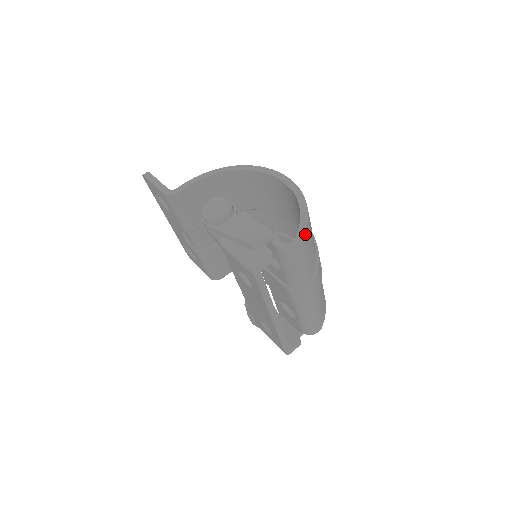
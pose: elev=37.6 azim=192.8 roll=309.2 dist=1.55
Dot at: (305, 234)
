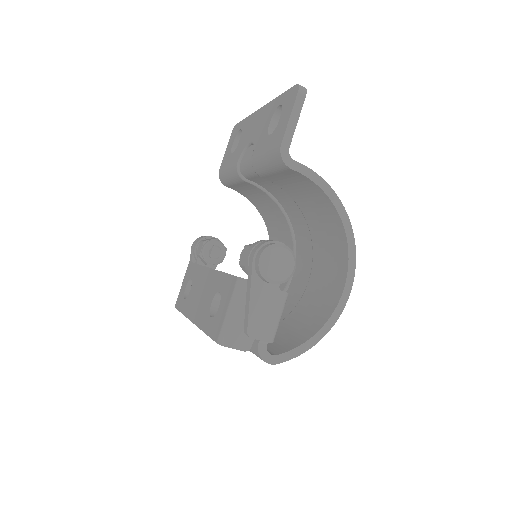
Dot at: (286, 360)
